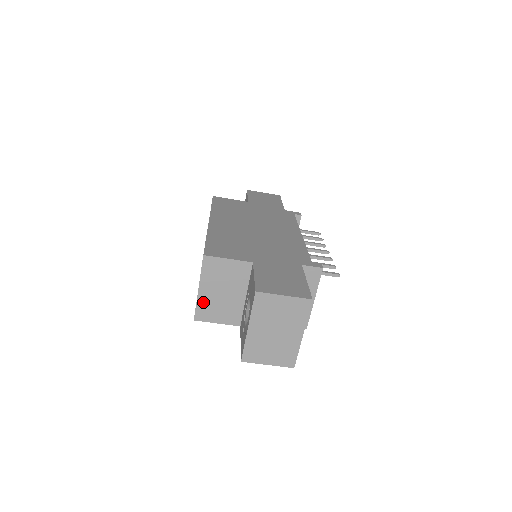
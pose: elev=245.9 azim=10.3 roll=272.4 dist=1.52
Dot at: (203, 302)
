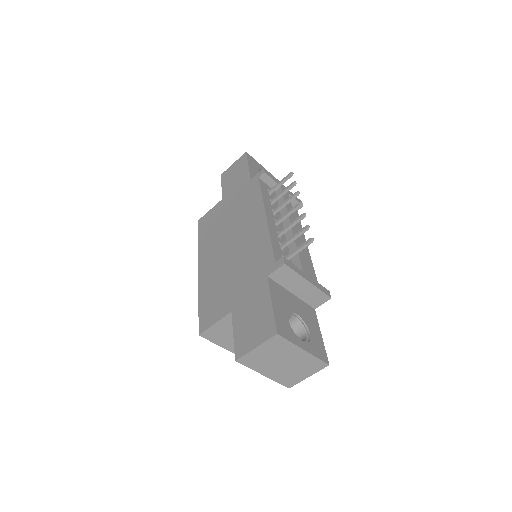
Dot at: occluded
